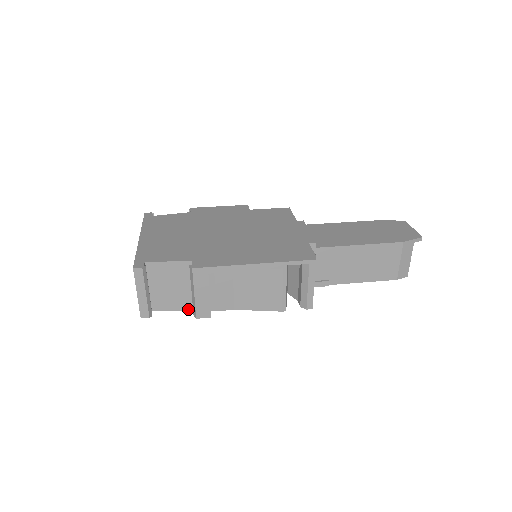
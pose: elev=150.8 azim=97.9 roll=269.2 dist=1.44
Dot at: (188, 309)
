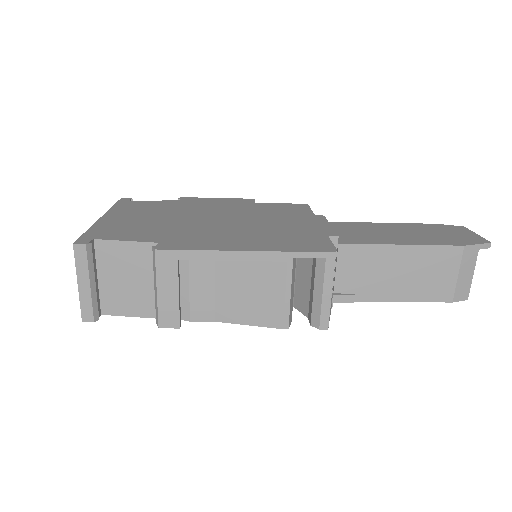
Dot at: (151, 315)
